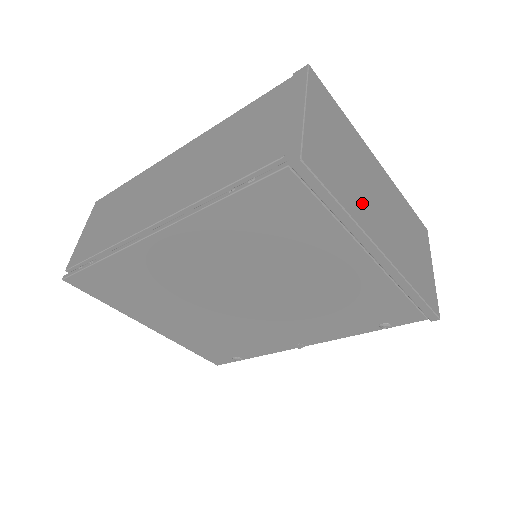
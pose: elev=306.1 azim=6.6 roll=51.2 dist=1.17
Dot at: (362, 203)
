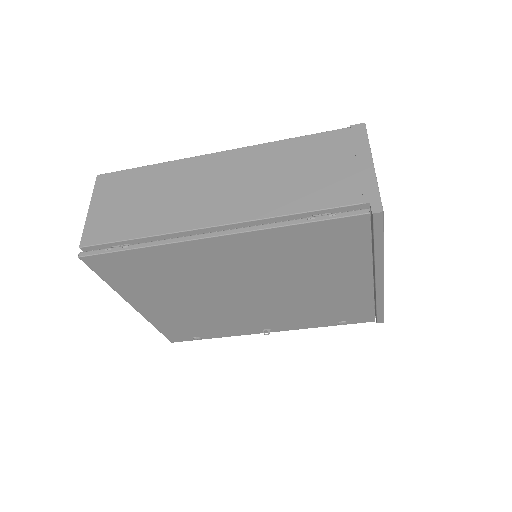
Dot at: occluded
